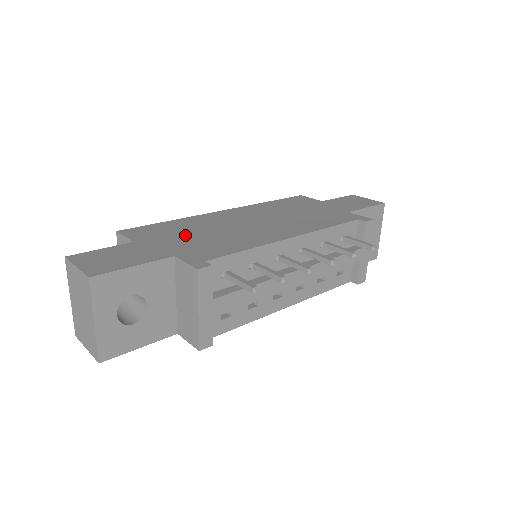
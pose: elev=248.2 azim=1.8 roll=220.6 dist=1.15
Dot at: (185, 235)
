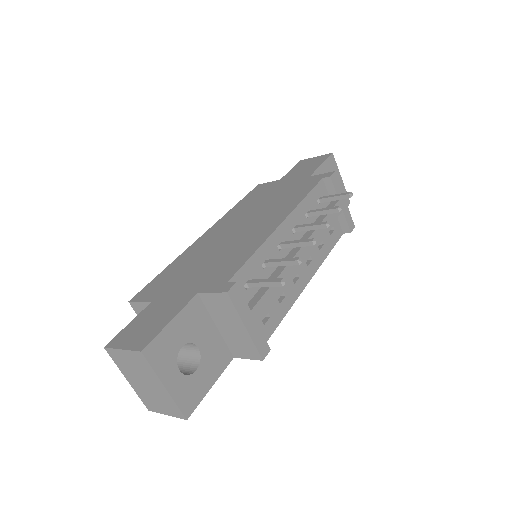
Dot at: (191, 271)
